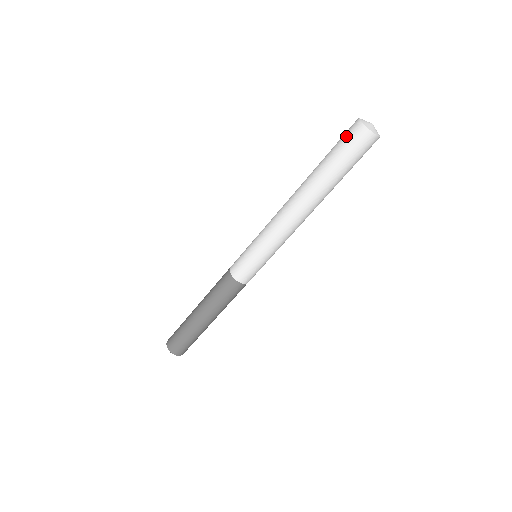
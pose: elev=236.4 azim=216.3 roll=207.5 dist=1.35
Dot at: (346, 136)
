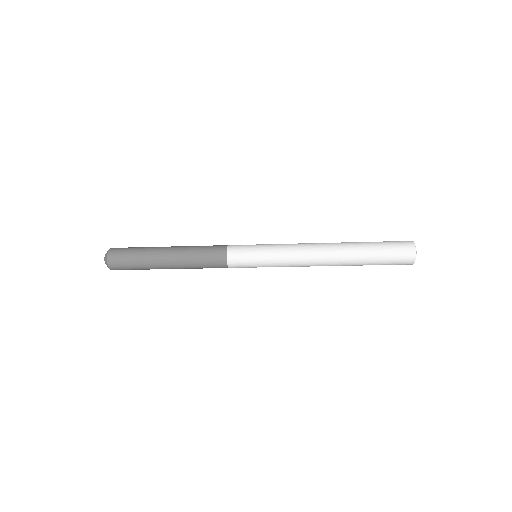
Dot at: (399, 260)
